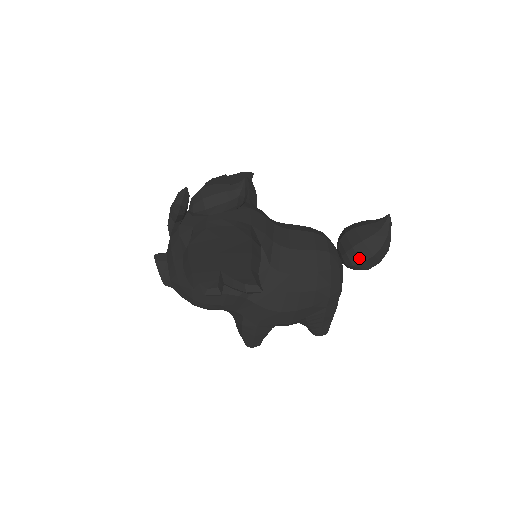
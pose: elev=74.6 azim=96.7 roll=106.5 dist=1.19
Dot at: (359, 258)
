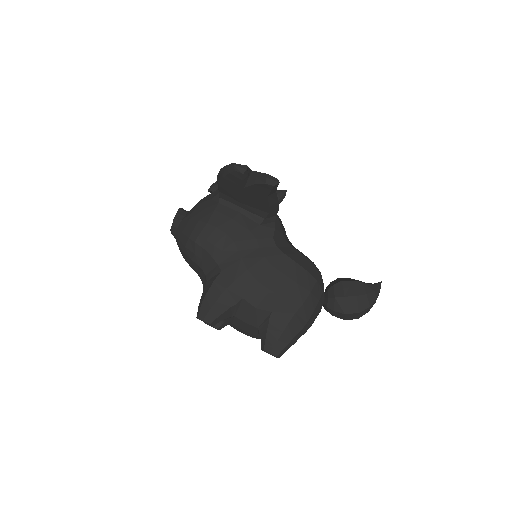
Dot at: (343, 292)
